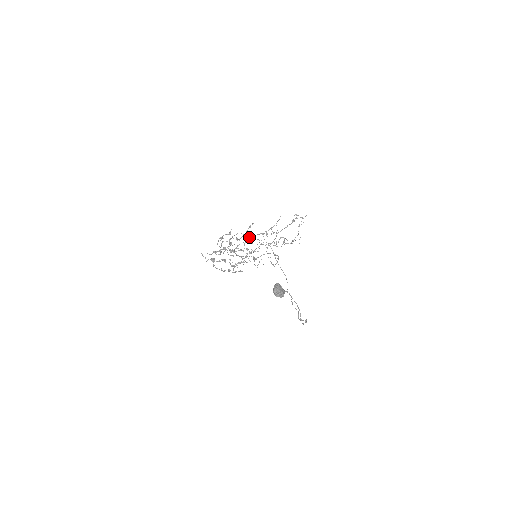
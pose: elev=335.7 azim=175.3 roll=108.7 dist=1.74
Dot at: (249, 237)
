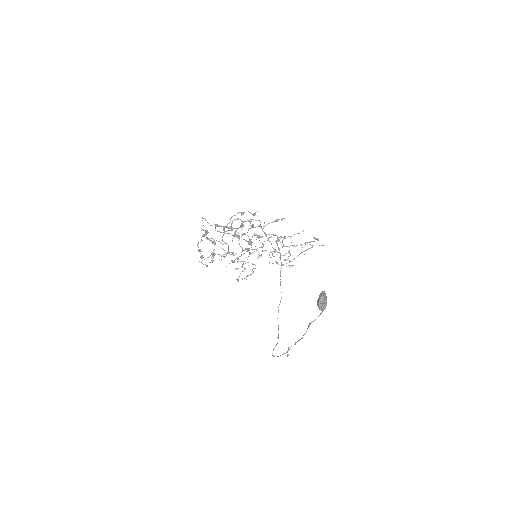
Dot at: occluded
